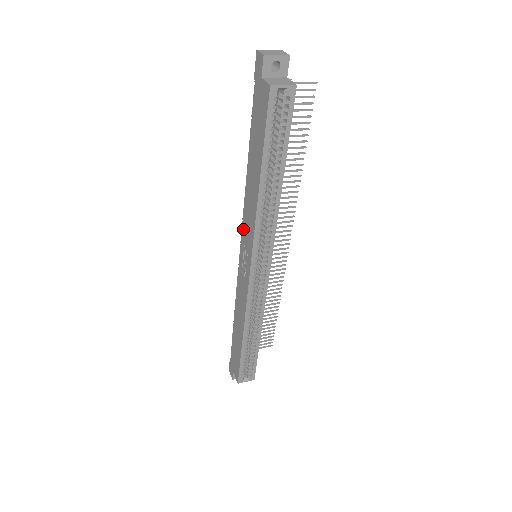
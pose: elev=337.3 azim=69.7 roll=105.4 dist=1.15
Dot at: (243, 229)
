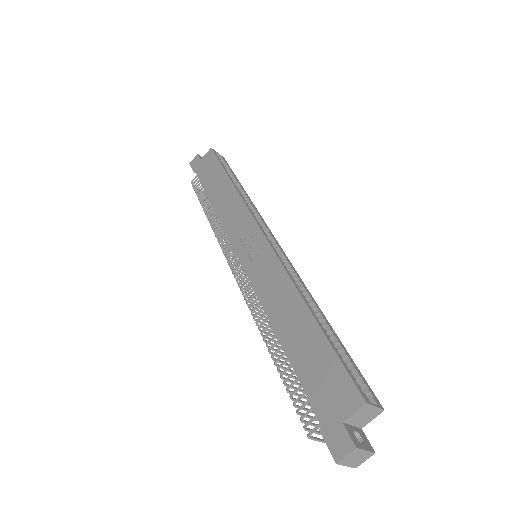
Dot at: (230, 234)
